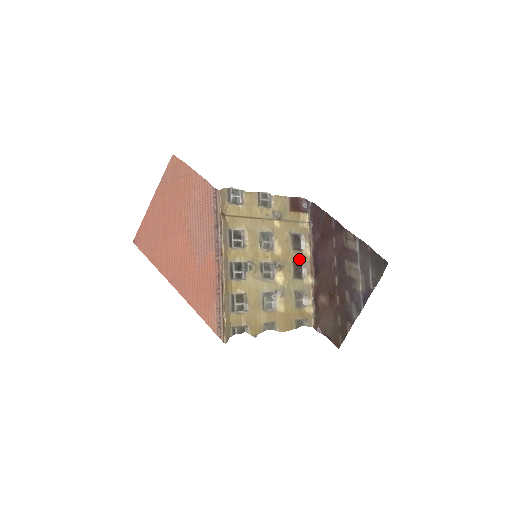
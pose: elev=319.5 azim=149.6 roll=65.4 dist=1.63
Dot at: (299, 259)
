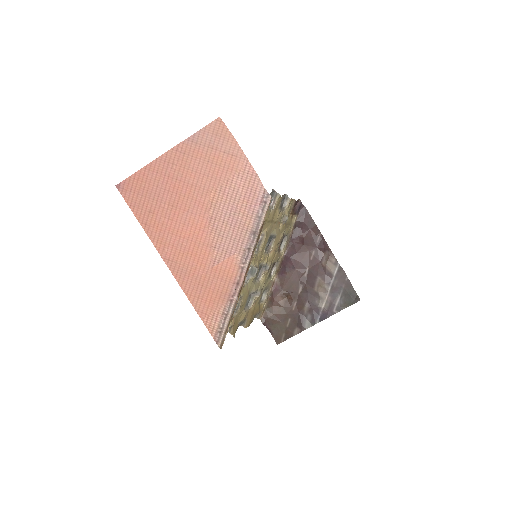
Dot at: (277, 259)
